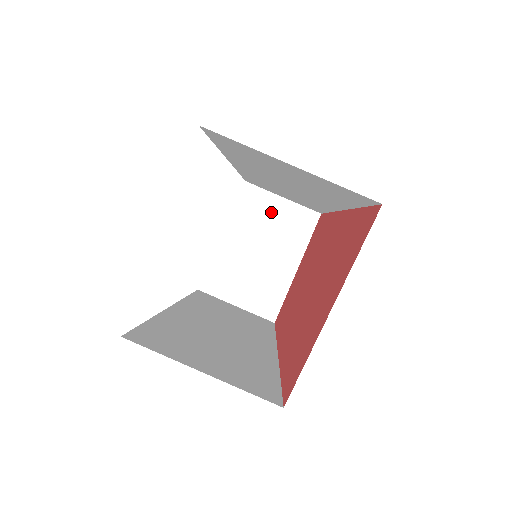
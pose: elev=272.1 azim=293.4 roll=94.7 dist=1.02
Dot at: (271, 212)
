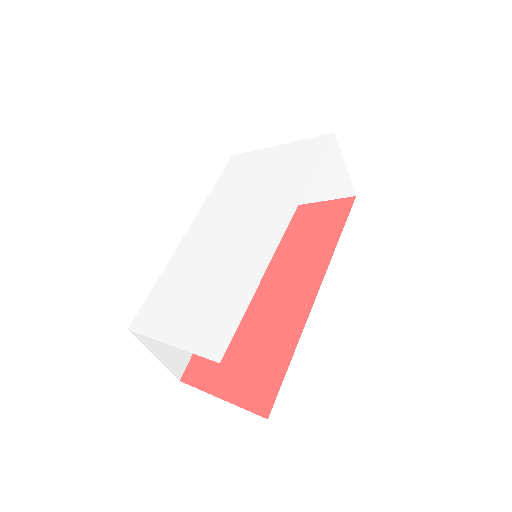
Dot at: (328, 165)
